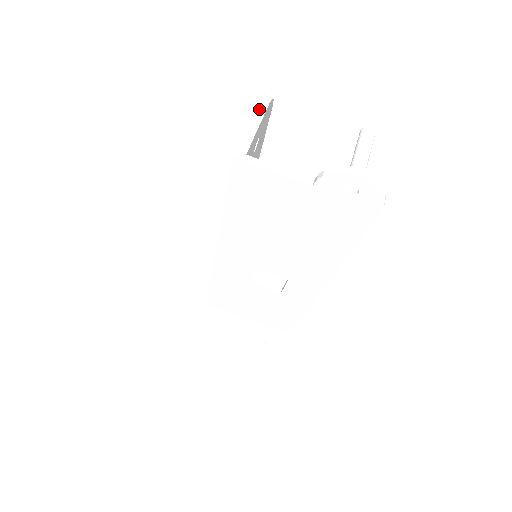
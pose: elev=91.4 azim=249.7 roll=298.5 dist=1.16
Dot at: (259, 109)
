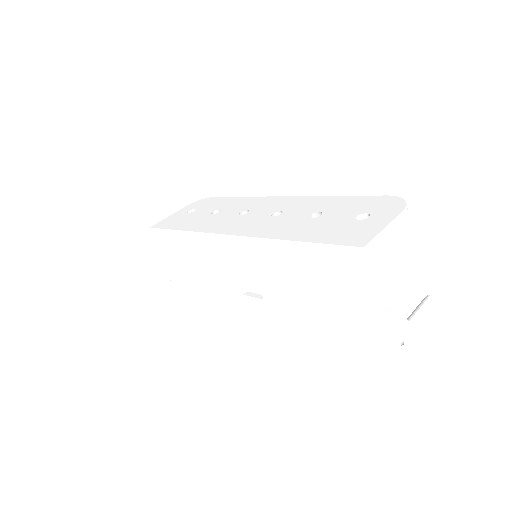
Dot at: (400, 217)
